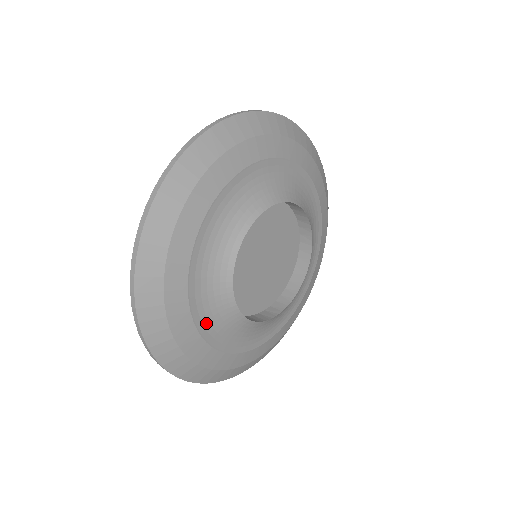
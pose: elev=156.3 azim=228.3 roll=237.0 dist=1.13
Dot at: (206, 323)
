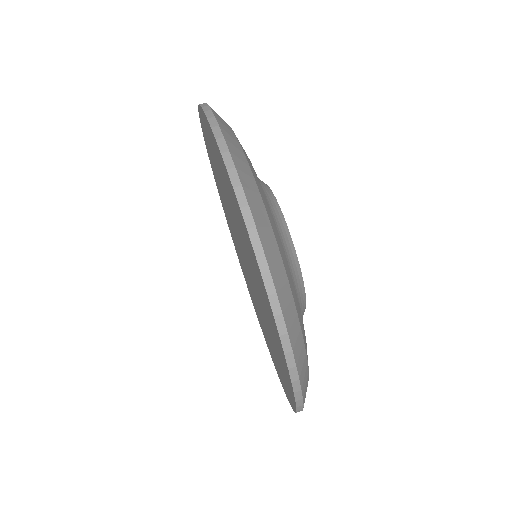
Dot at: occluded
